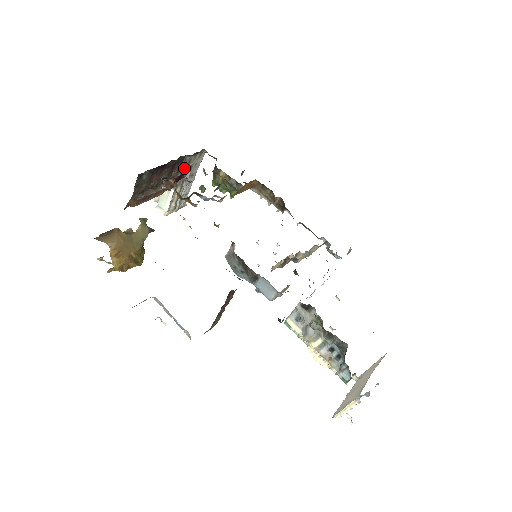
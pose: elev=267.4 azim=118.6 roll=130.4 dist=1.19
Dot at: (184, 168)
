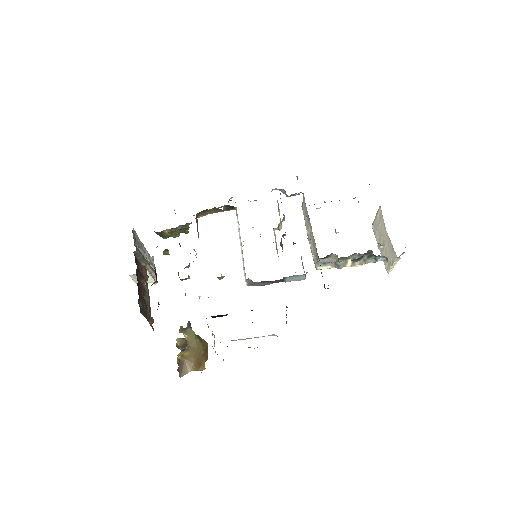
Dot at: (139, 257)
